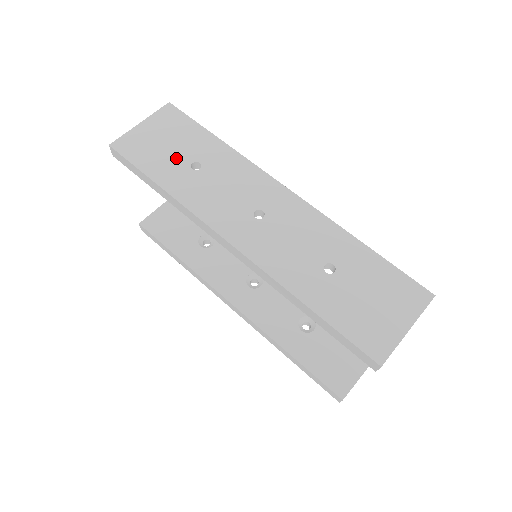
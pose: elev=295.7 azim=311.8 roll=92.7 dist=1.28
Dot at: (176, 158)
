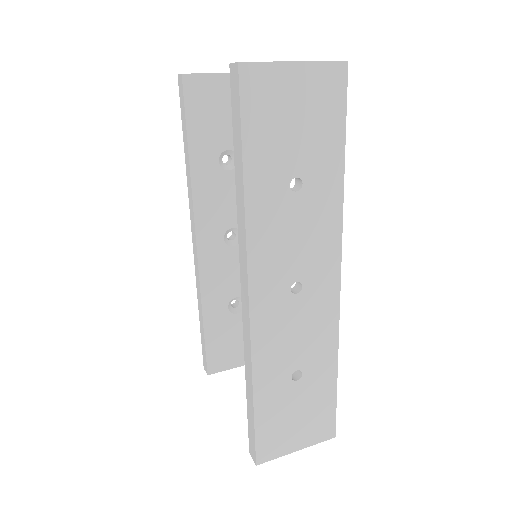
Dot at: (288, 155)
